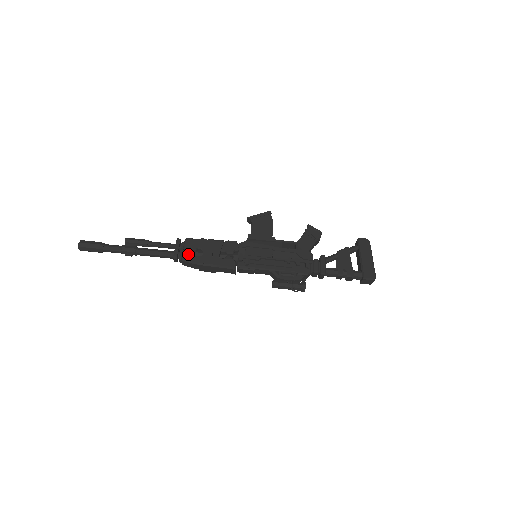
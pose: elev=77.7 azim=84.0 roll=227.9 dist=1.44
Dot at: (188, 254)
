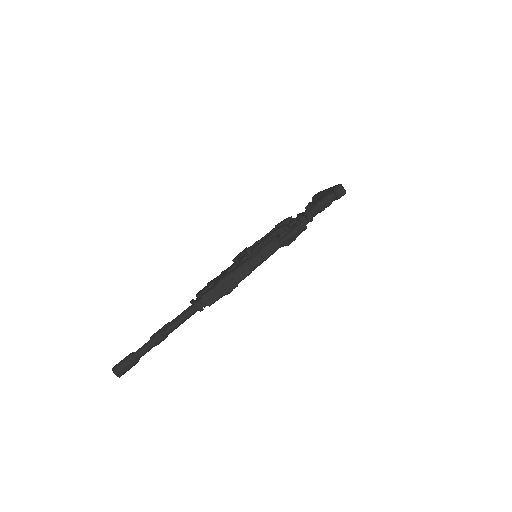
Dot at: occluded
